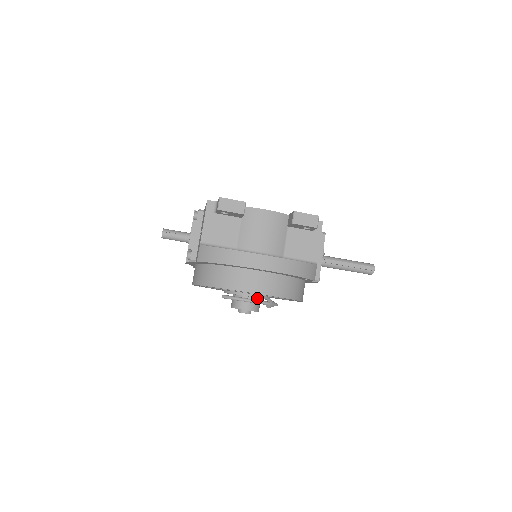
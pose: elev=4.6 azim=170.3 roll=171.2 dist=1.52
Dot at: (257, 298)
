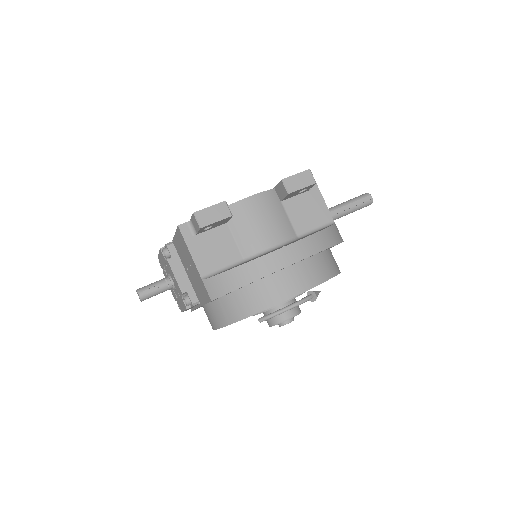
Dot at: (292, 299)
